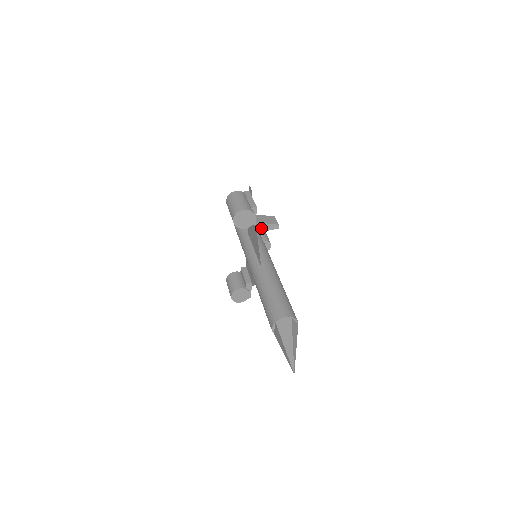
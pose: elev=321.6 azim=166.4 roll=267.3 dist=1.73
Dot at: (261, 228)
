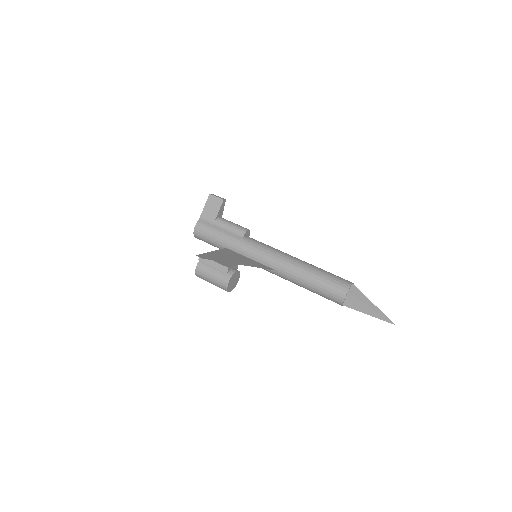
Dot at: (223, 226)
